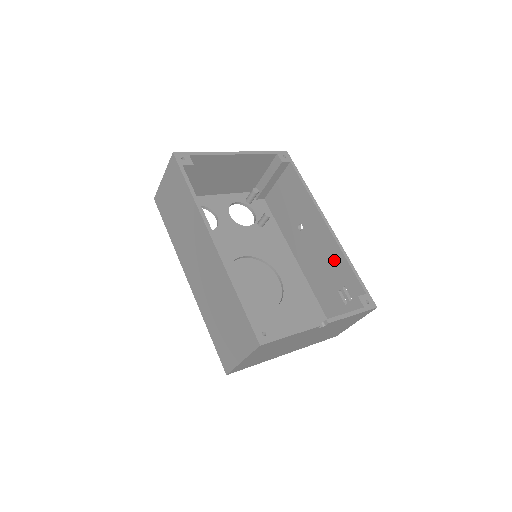
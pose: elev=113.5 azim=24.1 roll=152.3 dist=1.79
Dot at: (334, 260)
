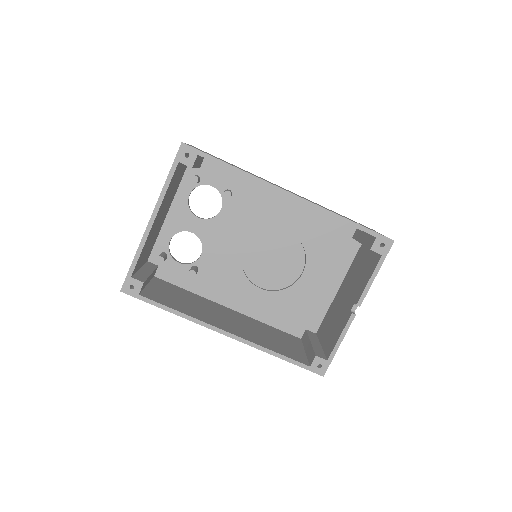
Dot at: occluded
